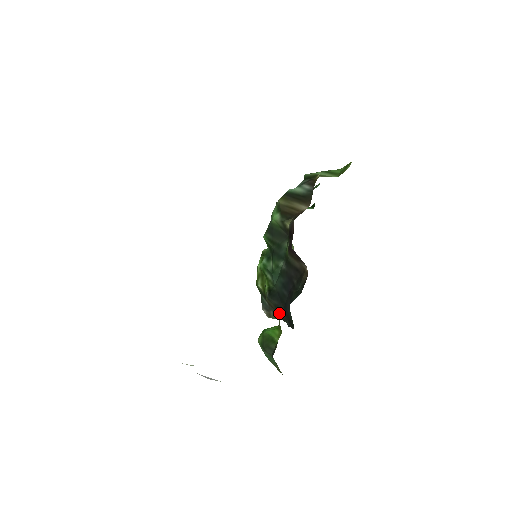
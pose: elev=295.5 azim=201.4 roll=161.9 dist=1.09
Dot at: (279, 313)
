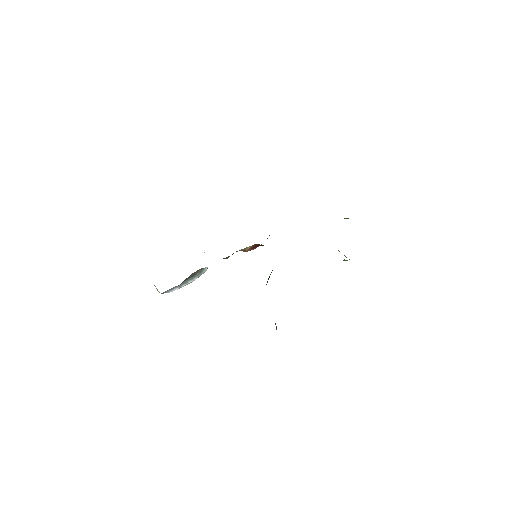
Dot at: occluded
